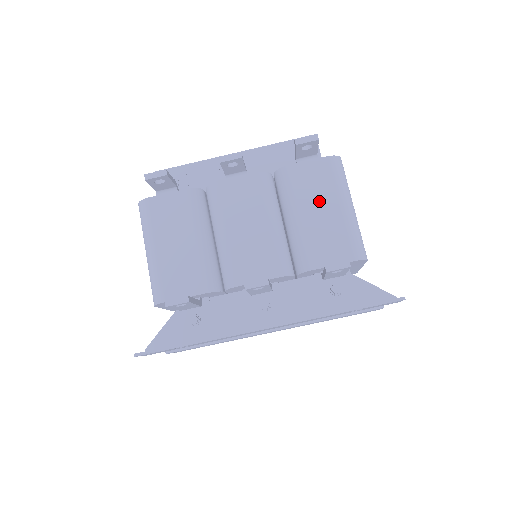
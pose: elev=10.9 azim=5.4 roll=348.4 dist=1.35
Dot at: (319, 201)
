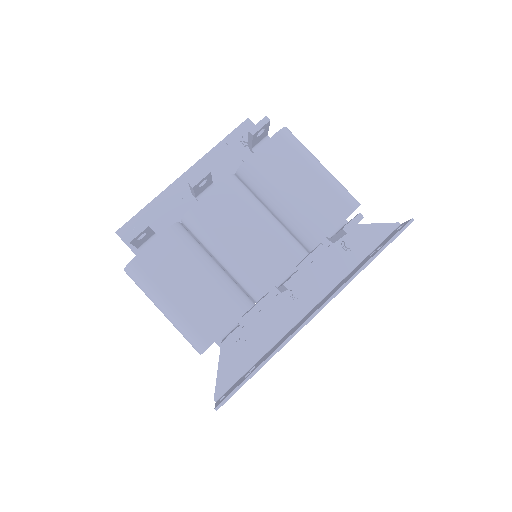
Dot at: (294, 176)
